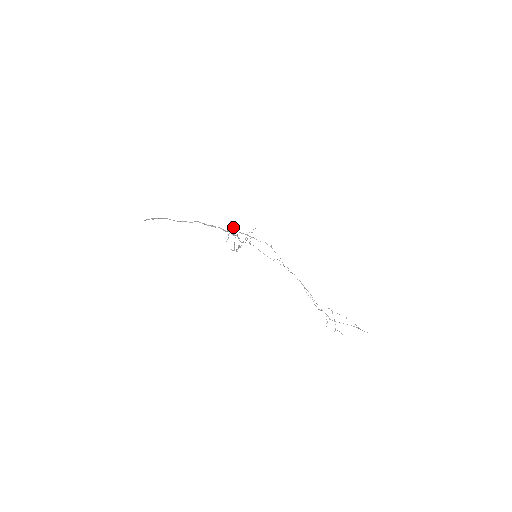
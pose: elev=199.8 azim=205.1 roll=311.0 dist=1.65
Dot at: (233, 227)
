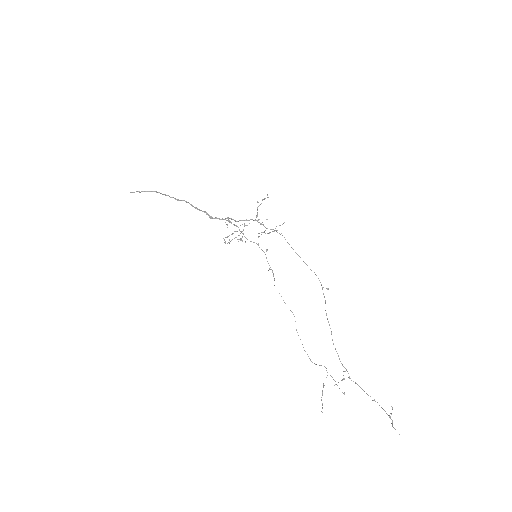
Dot at: occluded
